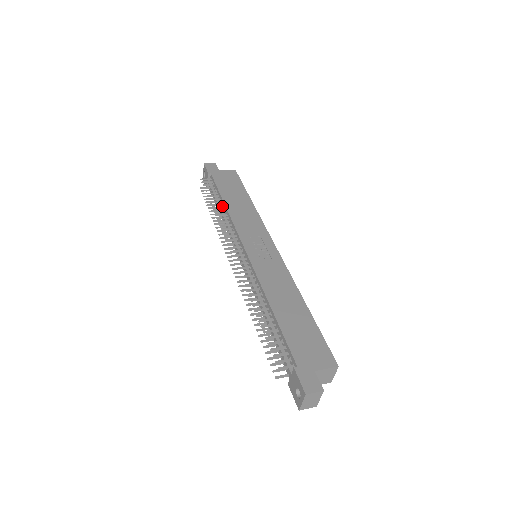
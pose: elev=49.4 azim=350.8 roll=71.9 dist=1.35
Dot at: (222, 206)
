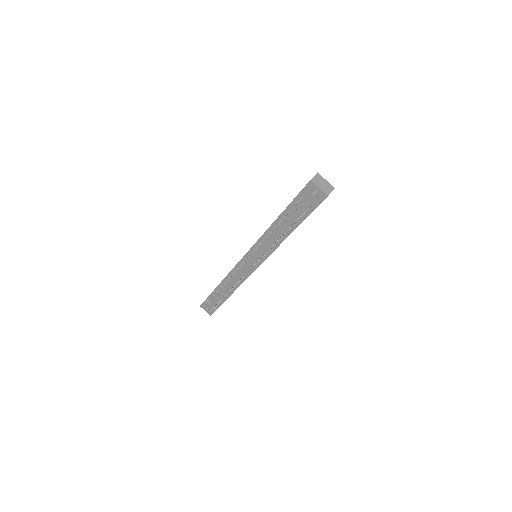
Dot at: (223, 287)
